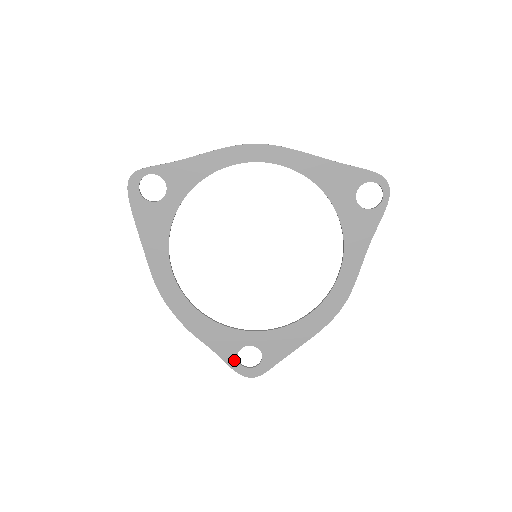
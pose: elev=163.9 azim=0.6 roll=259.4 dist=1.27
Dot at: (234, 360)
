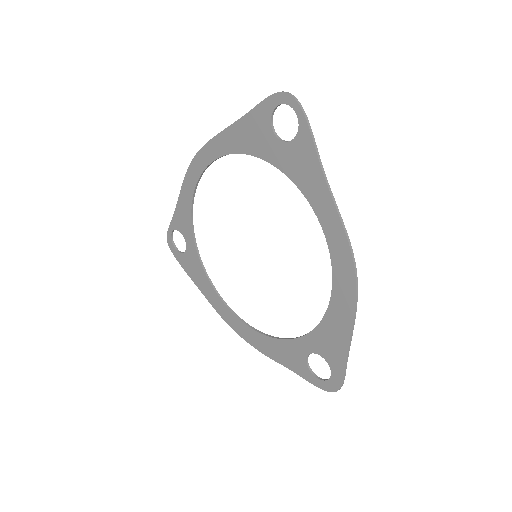
Dot at: (310, 375)
